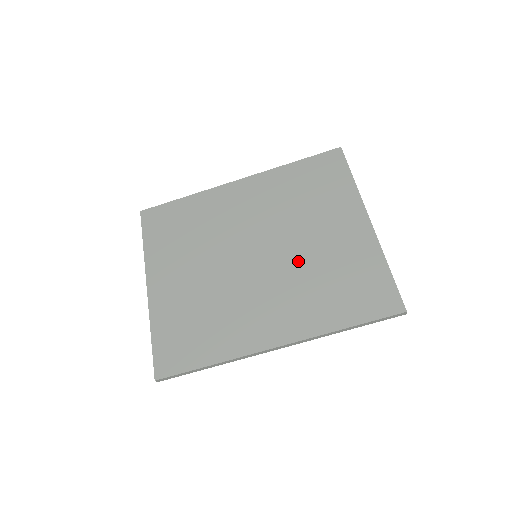
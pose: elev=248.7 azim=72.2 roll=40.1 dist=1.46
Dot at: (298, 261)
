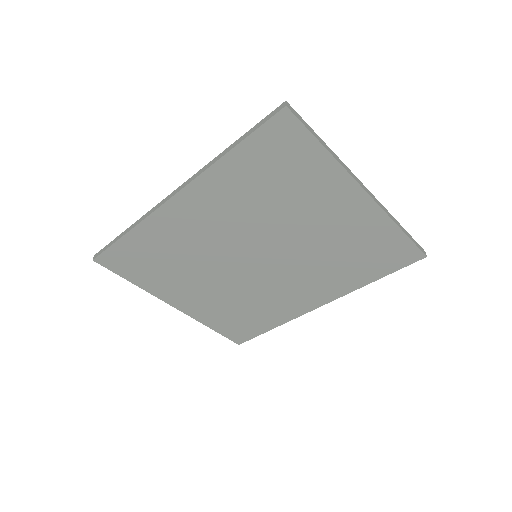
Dot at: (304, 252)
